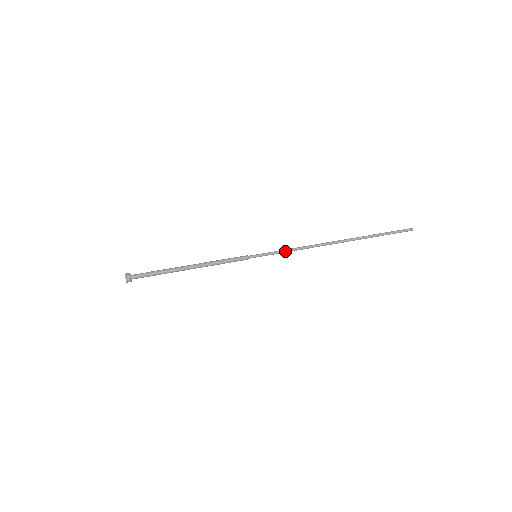
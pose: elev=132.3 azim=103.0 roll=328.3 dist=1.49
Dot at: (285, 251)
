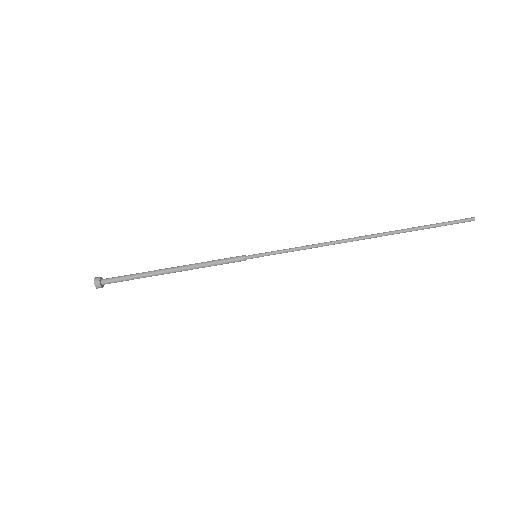
Dot at: occluded
